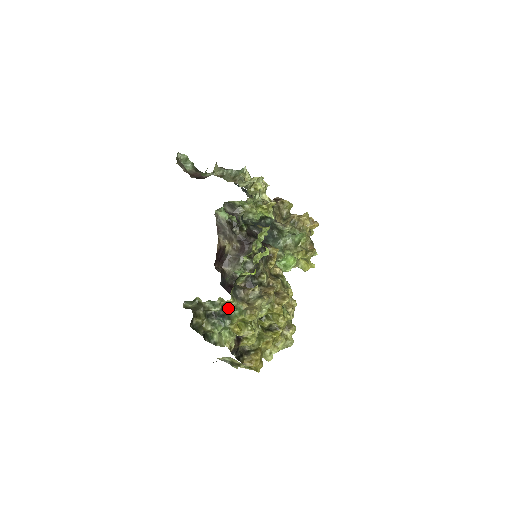
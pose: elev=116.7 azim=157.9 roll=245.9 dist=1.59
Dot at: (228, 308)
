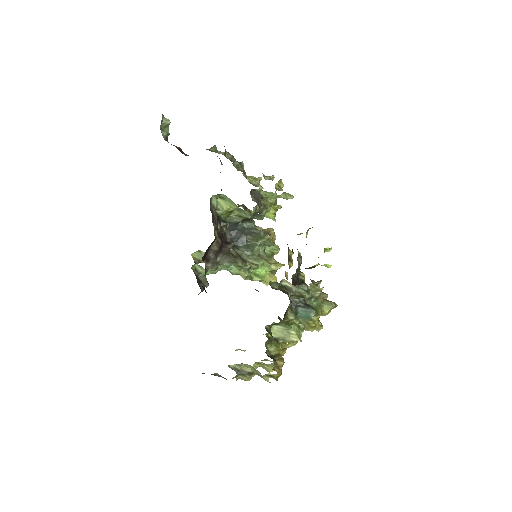
Dot at: (308, 298)
